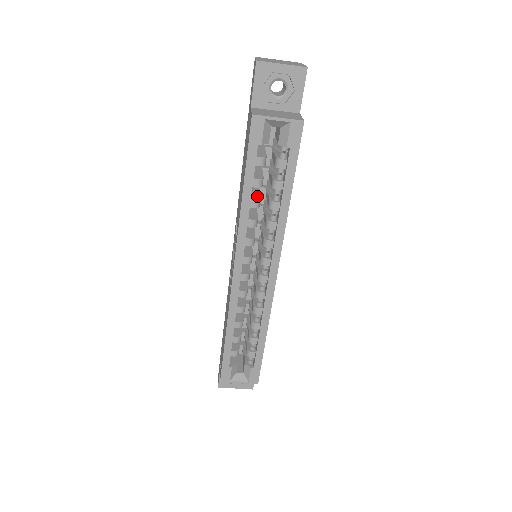
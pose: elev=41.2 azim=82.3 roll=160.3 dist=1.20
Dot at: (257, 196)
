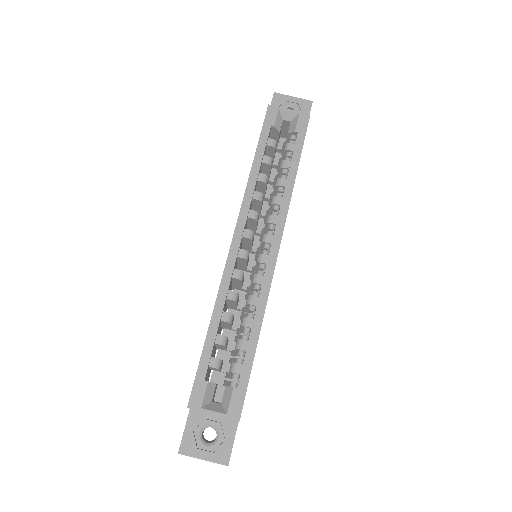
Dot at: occluded
